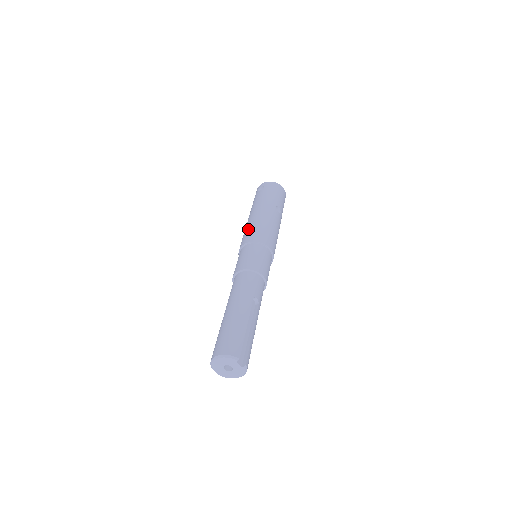
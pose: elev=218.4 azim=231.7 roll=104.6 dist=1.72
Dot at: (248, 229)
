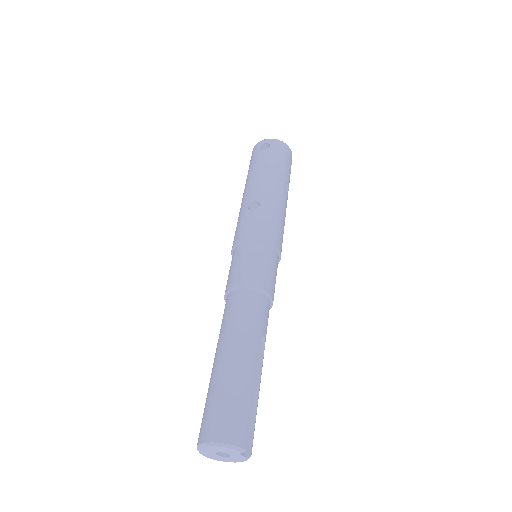
Dot at: (250, 214)
